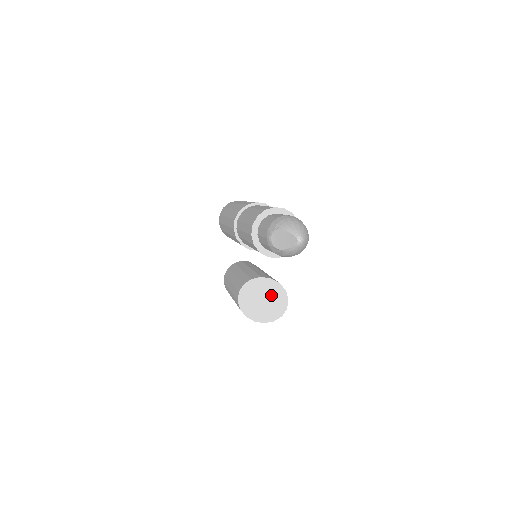
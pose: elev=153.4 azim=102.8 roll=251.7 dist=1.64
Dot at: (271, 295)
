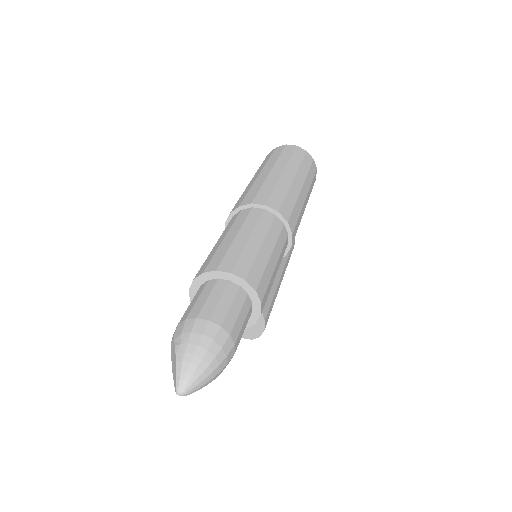
Dot at: occluded
